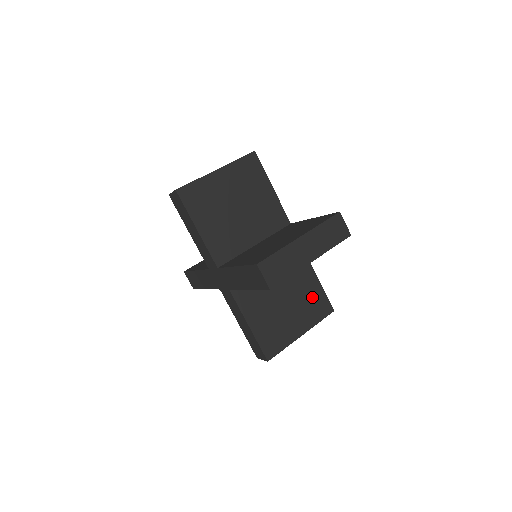
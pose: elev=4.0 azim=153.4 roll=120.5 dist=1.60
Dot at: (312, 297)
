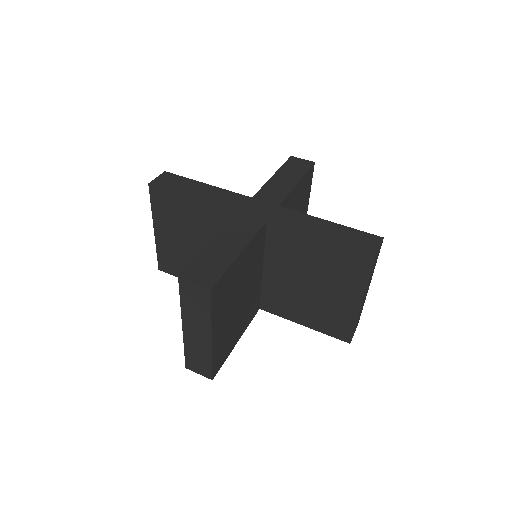
Dot at: (334, 262)
